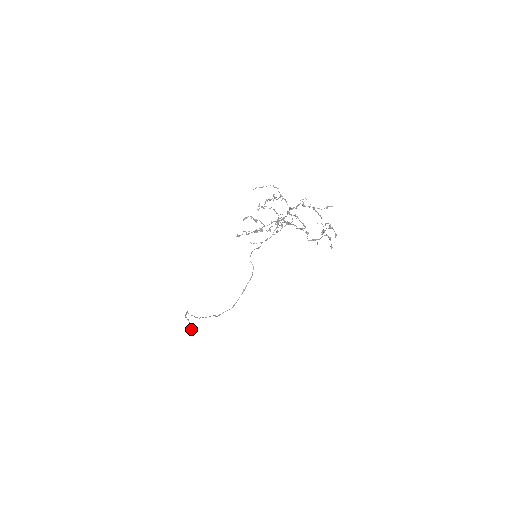
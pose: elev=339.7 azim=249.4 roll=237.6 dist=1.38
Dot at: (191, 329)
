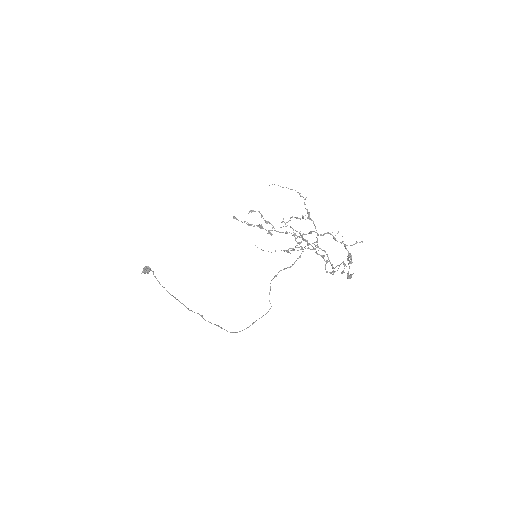
Dot at: (145, 271)
